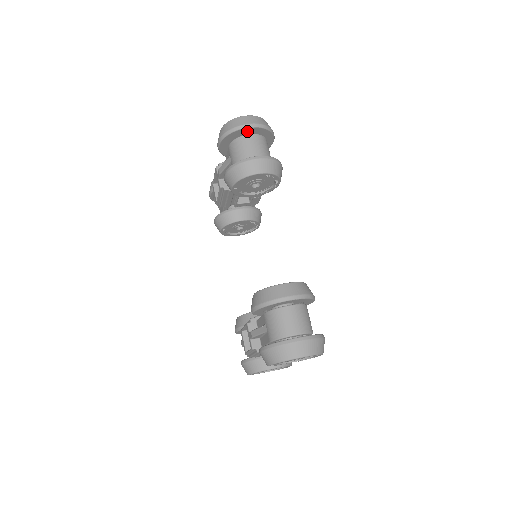
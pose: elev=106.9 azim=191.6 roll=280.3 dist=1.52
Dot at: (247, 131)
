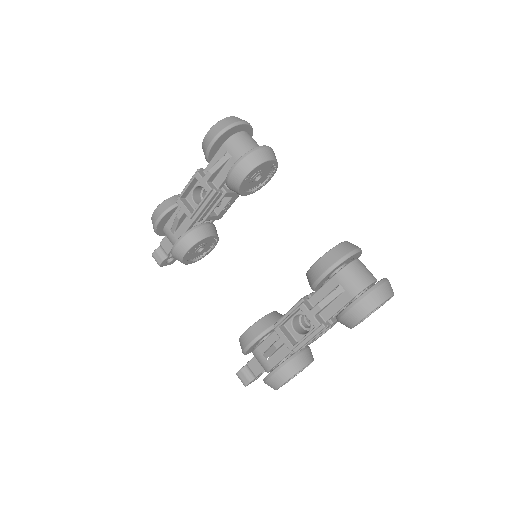
Dot at: (241, 128)
